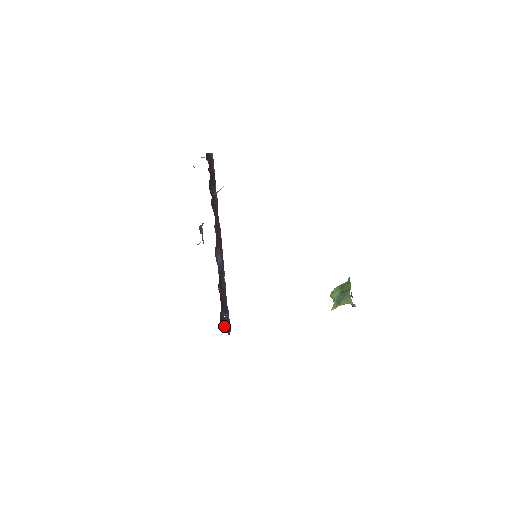
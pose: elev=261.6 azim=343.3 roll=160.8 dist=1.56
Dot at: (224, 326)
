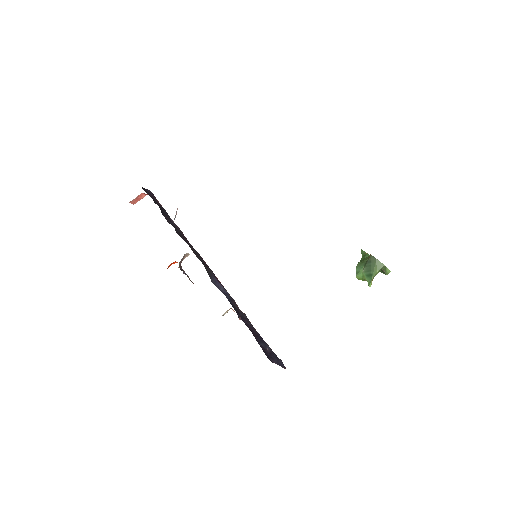
Dot at: (273, 360)
